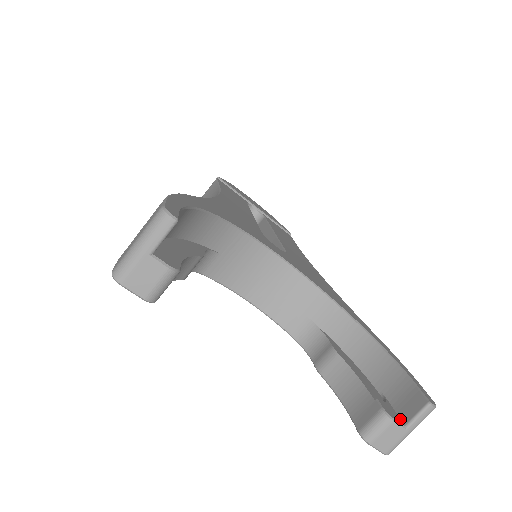
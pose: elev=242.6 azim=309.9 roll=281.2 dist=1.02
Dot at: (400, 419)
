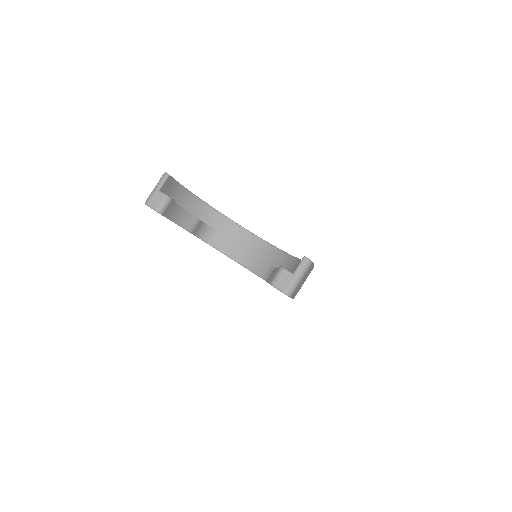
Dot at: (293, 274)
